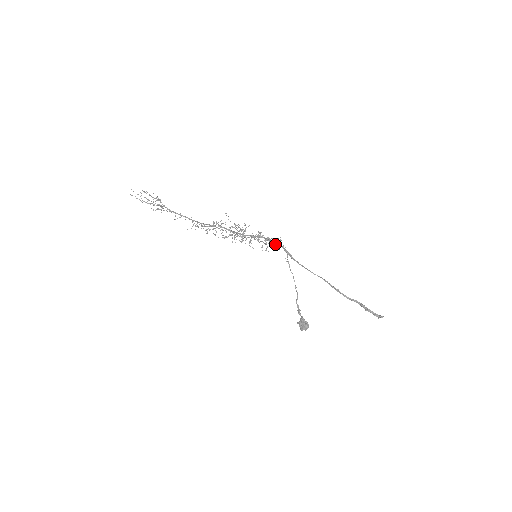
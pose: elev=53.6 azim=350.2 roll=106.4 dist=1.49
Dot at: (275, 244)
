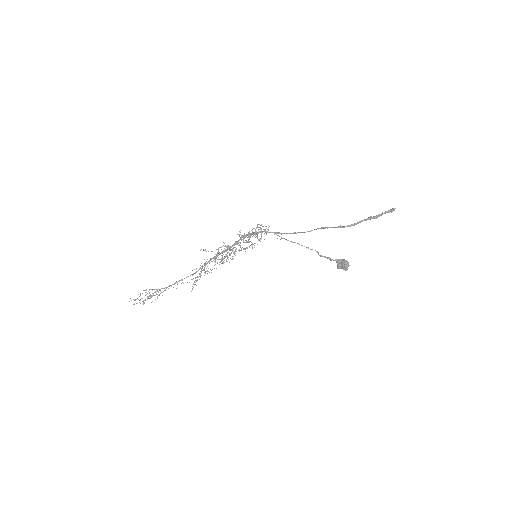
Dot at: occluded
